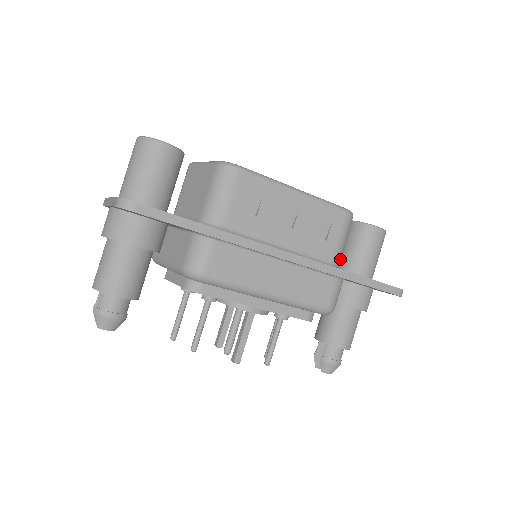
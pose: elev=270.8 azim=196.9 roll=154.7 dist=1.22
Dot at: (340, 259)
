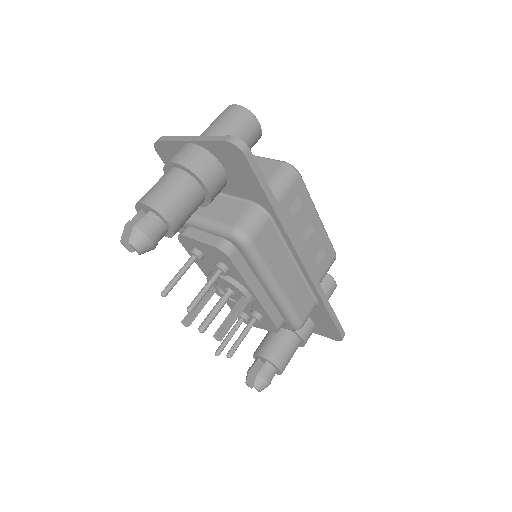
Dot at: occluded
